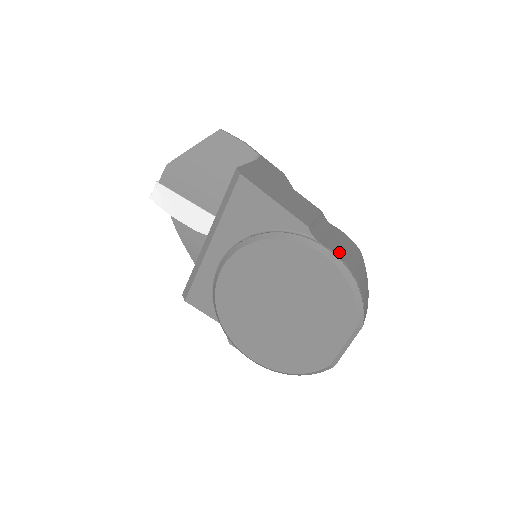
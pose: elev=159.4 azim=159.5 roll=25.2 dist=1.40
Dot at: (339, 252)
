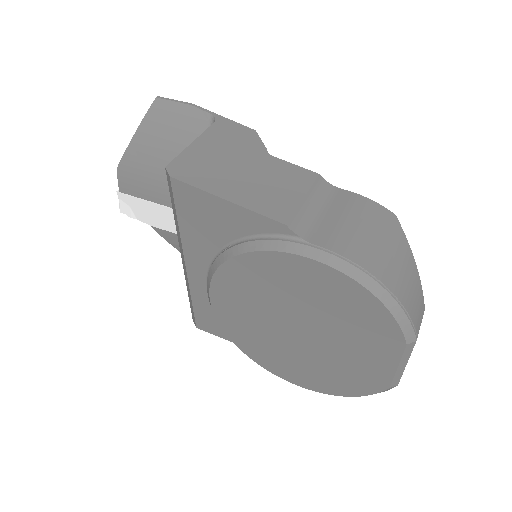
Dot at: (346, 246)
